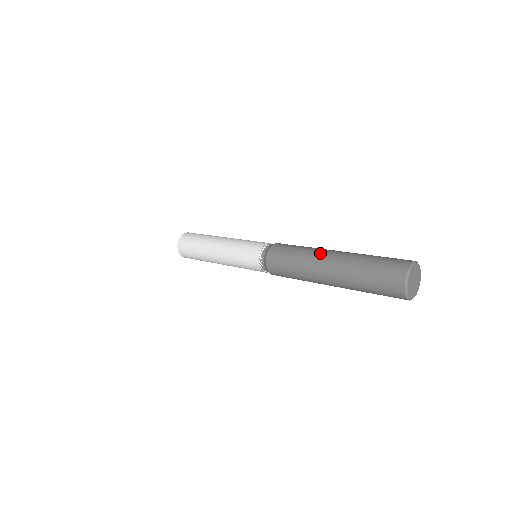
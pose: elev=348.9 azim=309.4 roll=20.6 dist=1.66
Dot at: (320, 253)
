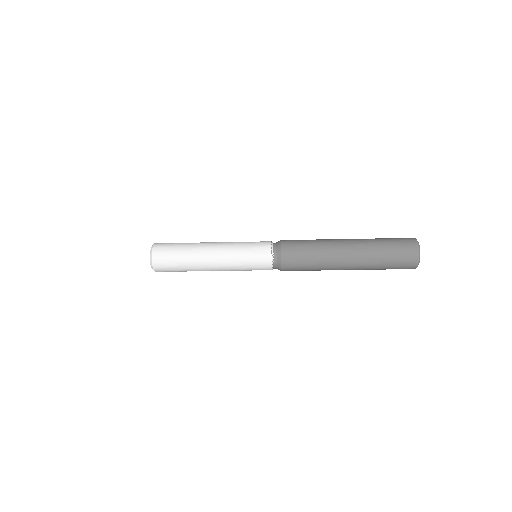
Dot at: occluded
